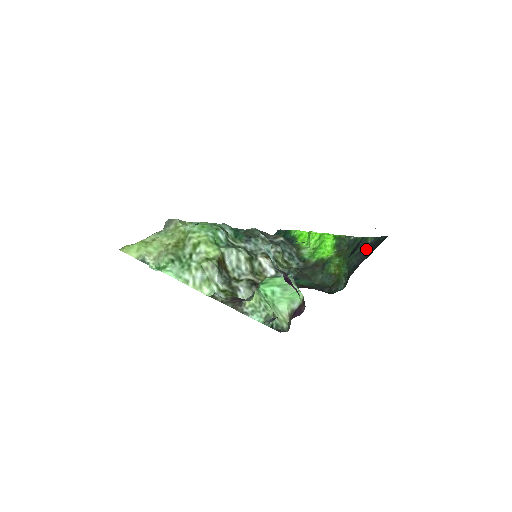
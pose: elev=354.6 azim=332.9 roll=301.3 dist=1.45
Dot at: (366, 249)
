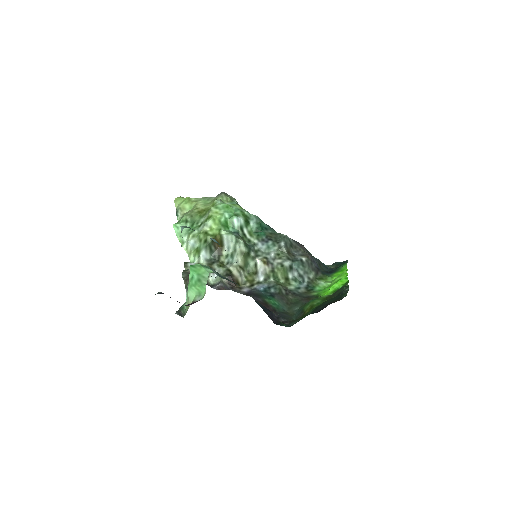
Dot at: (333, 302)
